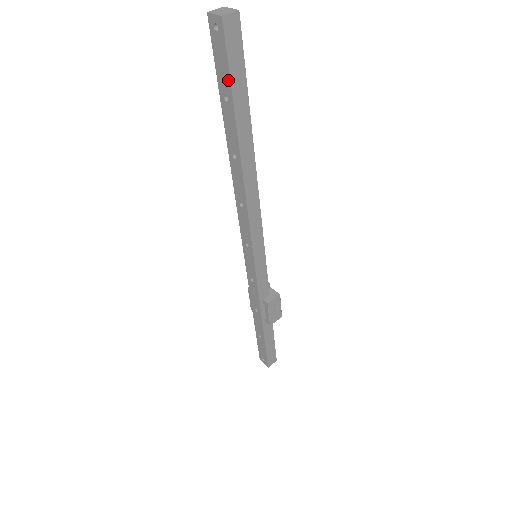
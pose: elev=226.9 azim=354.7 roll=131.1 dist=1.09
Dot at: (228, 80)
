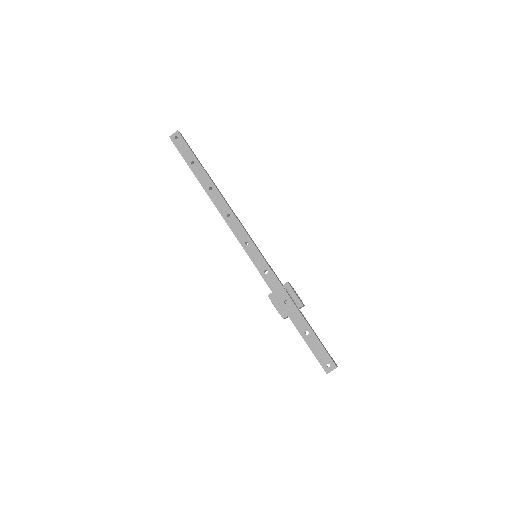
Dot at: (191, 153)
